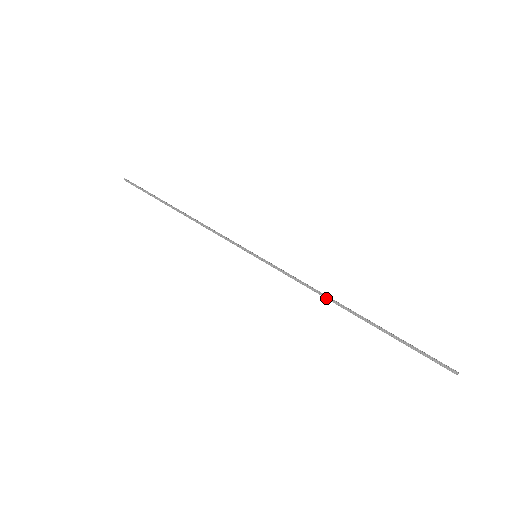
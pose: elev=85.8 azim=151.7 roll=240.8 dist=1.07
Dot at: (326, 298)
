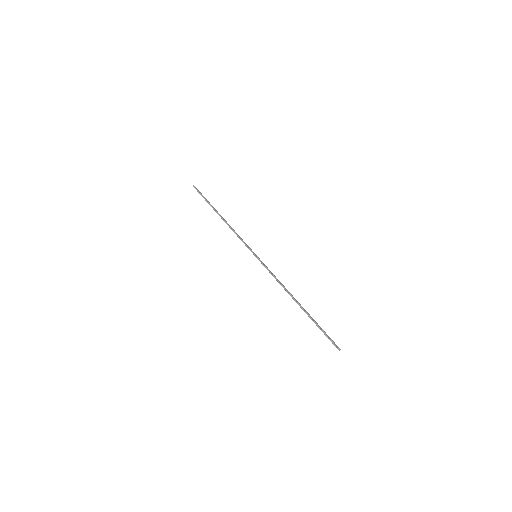
Dot at: (286, 291)
